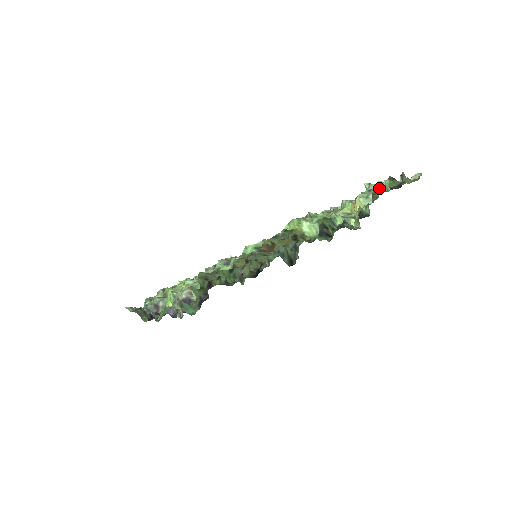
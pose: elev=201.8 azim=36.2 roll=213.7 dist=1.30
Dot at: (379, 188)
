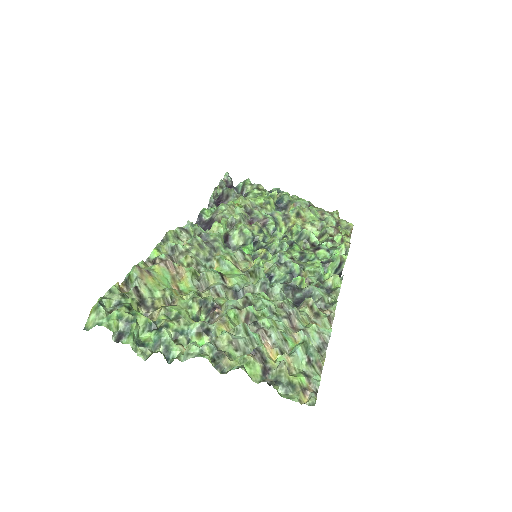
Dot at: (211, 362)
